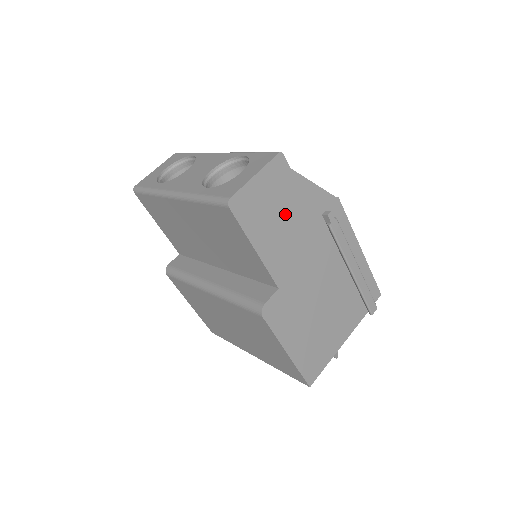
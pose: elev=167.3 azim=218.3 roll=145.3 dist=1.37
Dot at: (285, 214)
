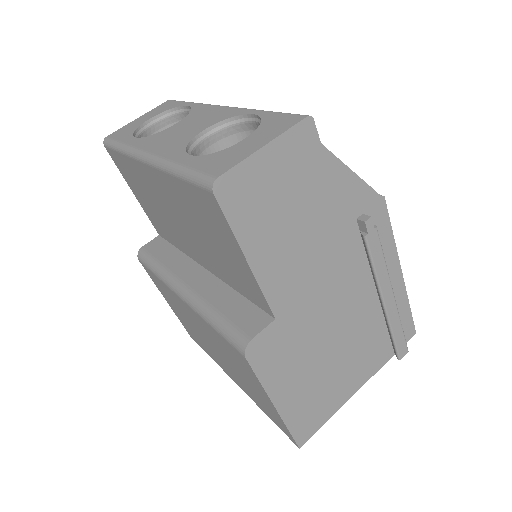
Dot at: (302, 212)
